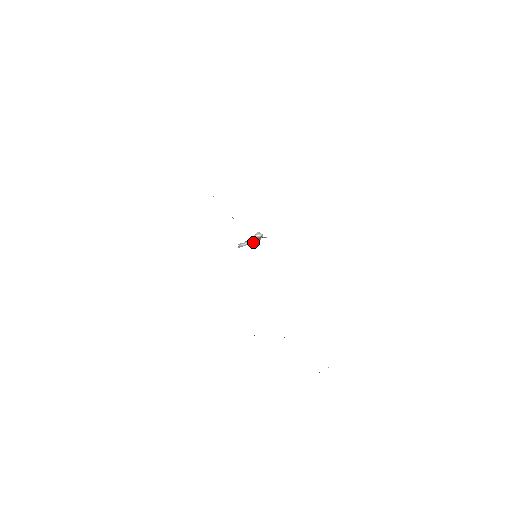
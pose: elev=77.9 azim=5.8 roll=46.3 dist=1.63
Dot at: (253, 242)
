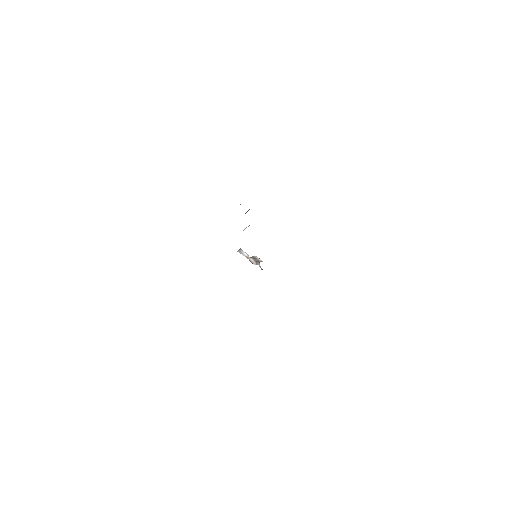
Dot at: (251, 260)
